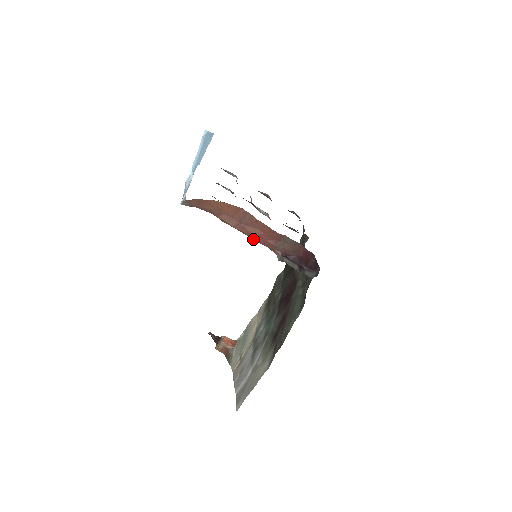
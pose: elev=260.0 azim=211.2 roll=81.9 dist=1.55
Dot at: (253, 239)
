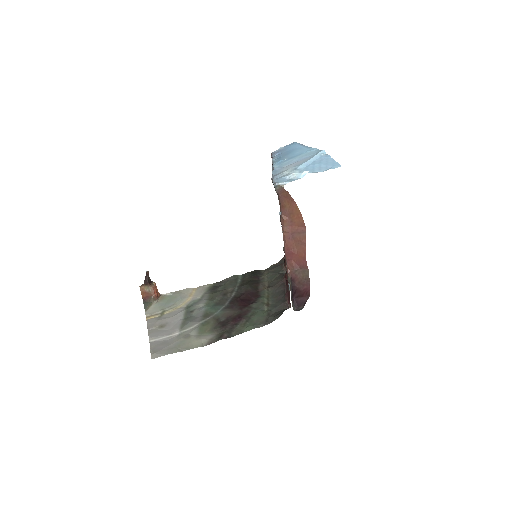
Dot at: (285, 251)
